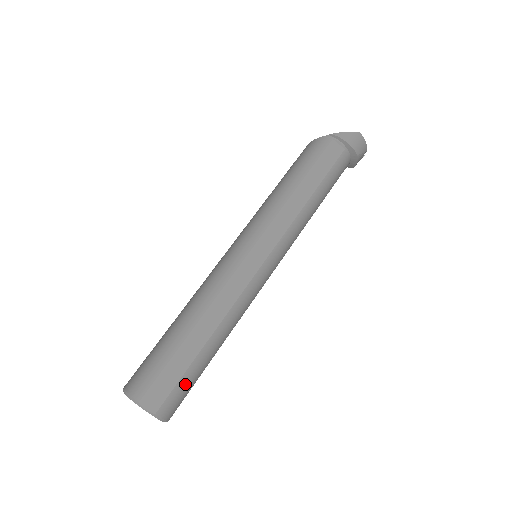
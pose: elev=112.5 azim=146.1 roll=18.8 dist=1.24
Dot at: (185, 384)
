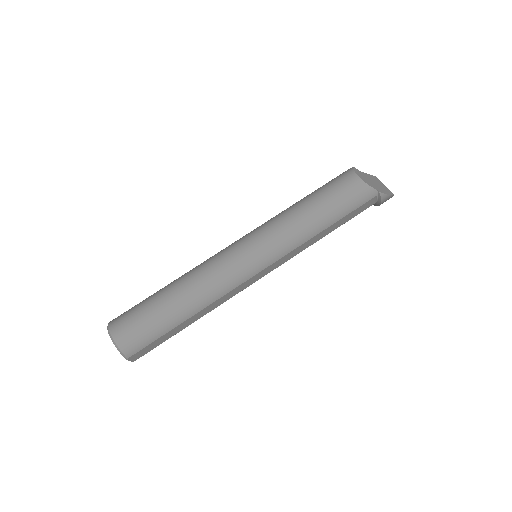
Dot at: occluded
